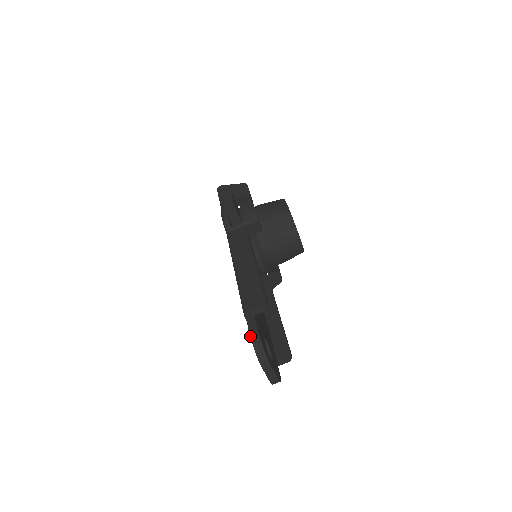
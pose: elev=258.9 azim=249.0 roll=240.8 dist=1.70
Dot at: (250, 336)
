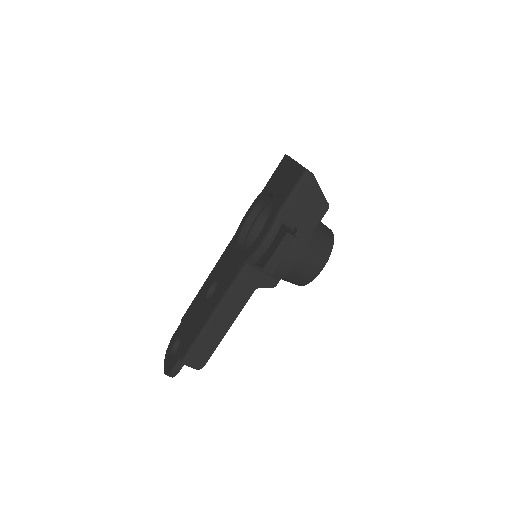
Dot at: (172, 370)
